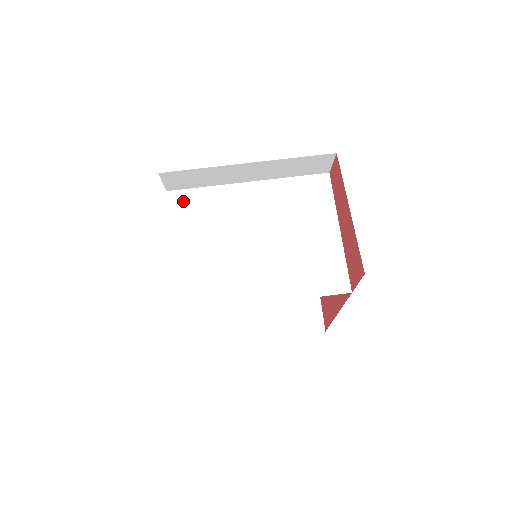
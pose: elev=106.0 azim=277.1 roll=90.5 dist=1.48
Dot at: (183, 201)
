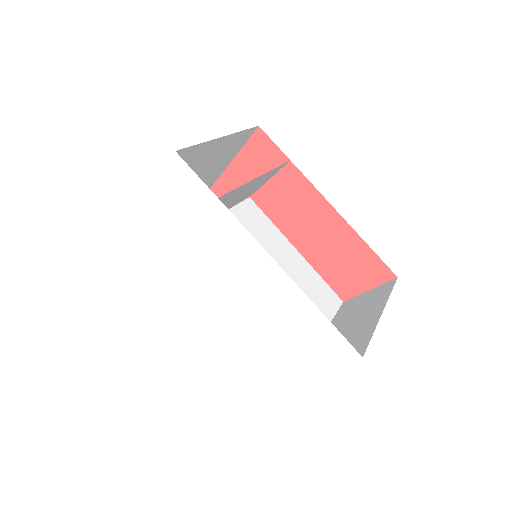
Dot at: occluded
